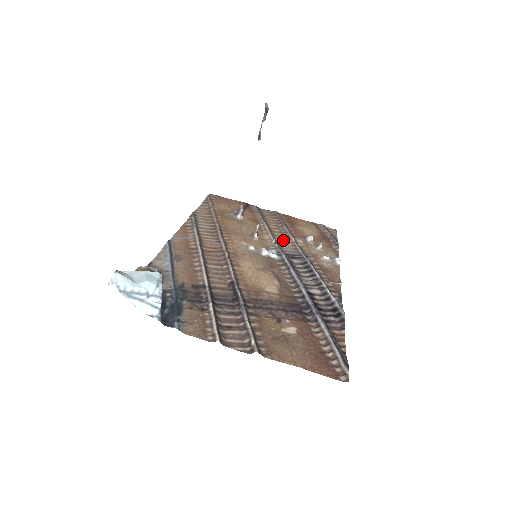
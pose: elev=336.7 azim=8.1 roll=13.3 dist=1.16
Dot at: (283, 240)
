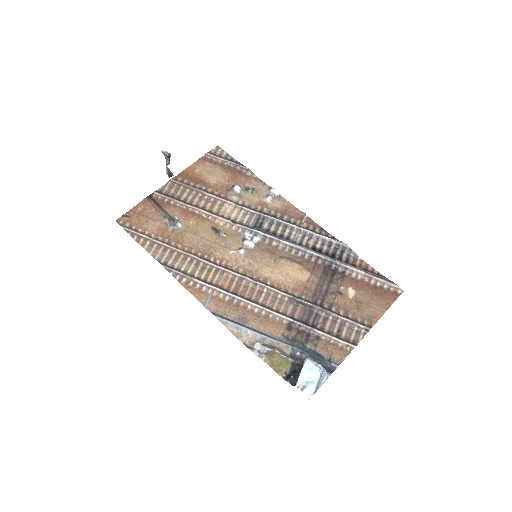
Dot at: (228, 211)
